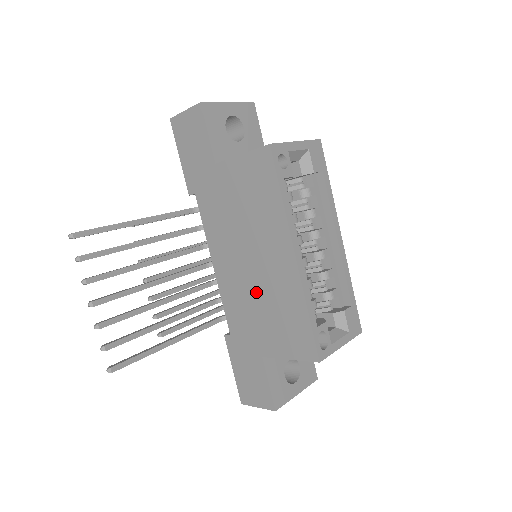
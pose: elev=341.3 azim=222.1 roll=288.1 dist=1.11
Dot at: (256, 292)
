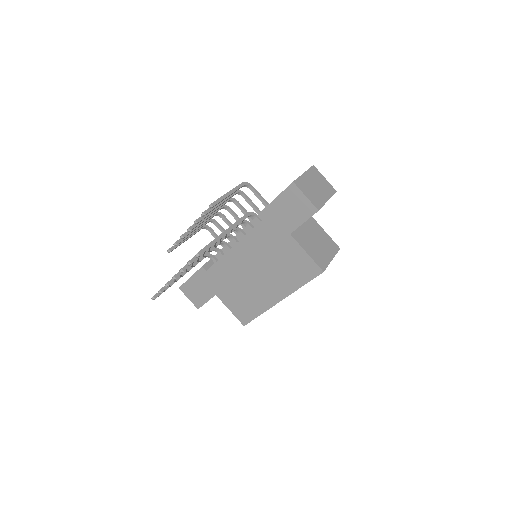
Dot at: (244, 283)
